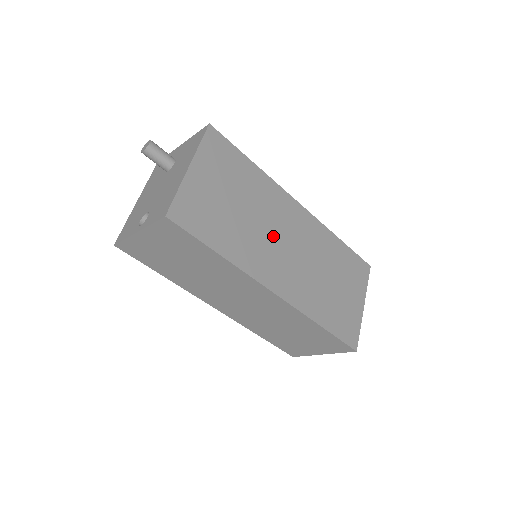
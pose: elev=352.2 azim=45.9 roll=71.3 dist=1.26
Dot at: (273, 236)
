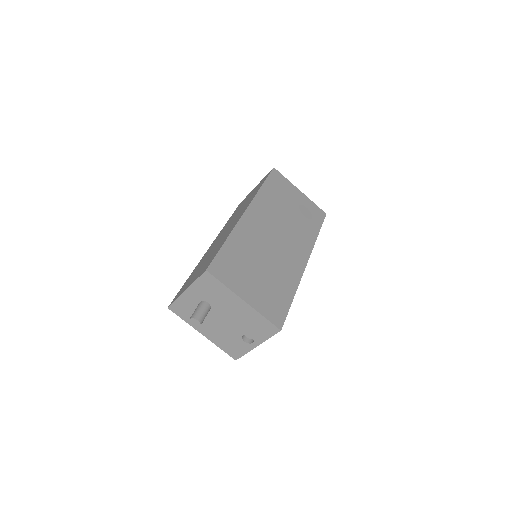
Dot at: (273, 248)
